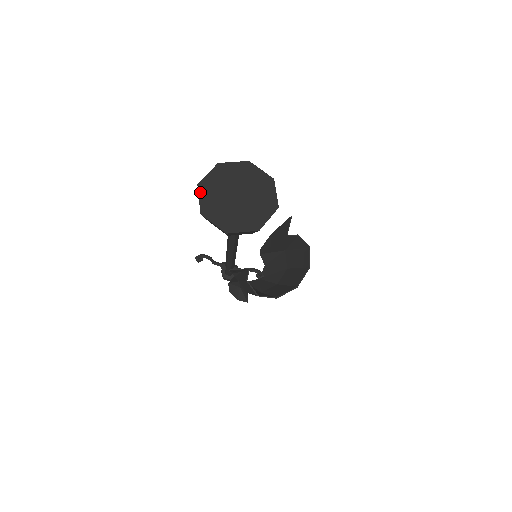
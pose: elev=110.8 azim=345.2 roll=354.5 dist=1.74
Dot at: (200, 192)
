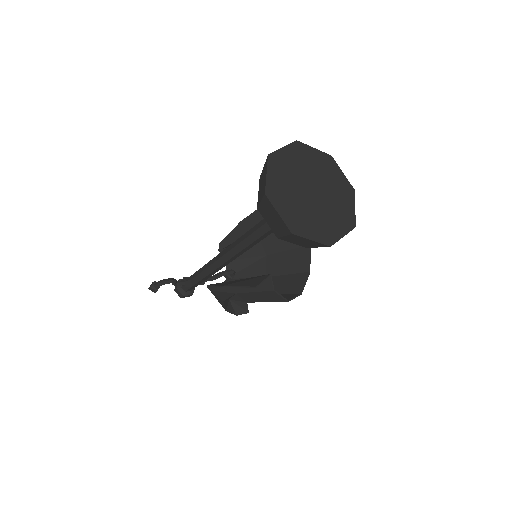
Dot at: (274, 203)
